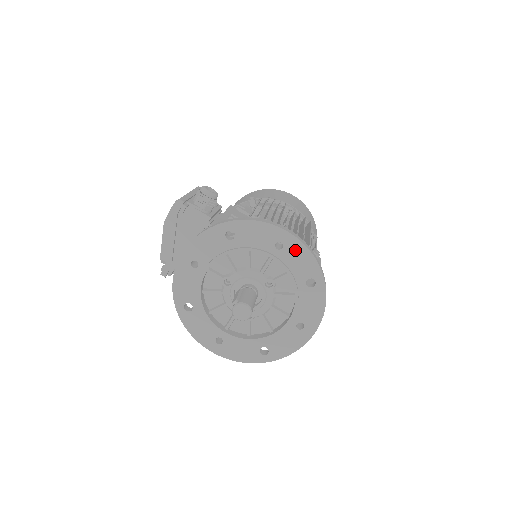
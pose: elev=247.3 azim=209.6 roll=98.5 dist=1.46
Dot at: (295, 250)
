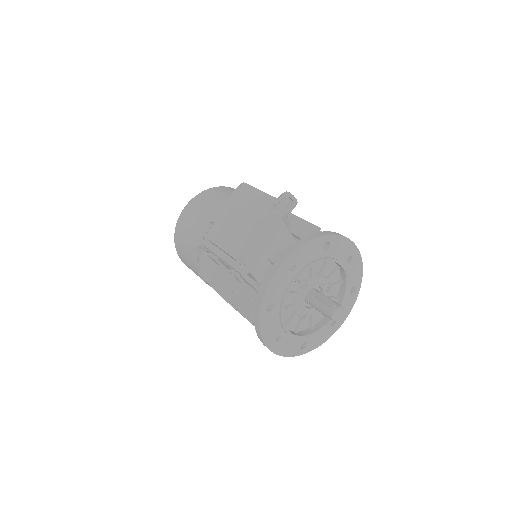
Dot at: (356, 264)
